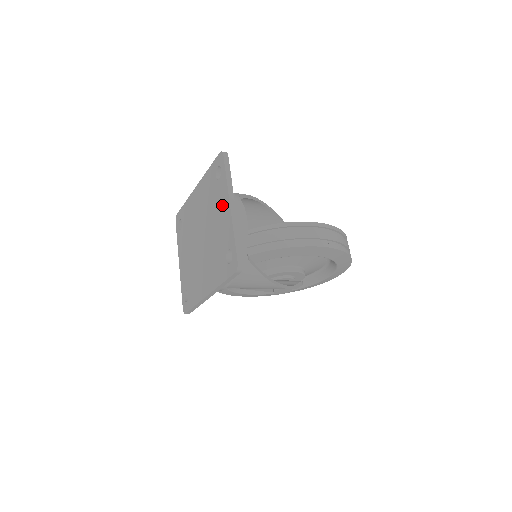
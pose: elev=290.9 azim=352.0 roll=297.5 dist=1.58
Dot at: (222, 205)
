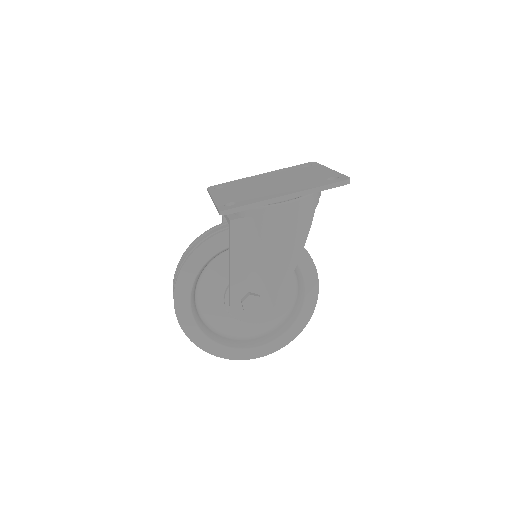
Dot at: (316, 170)
